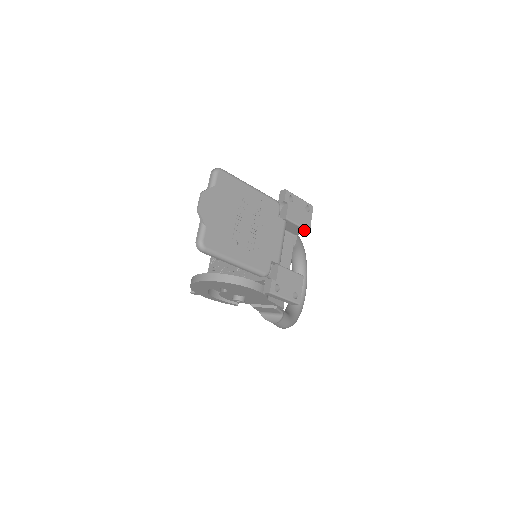
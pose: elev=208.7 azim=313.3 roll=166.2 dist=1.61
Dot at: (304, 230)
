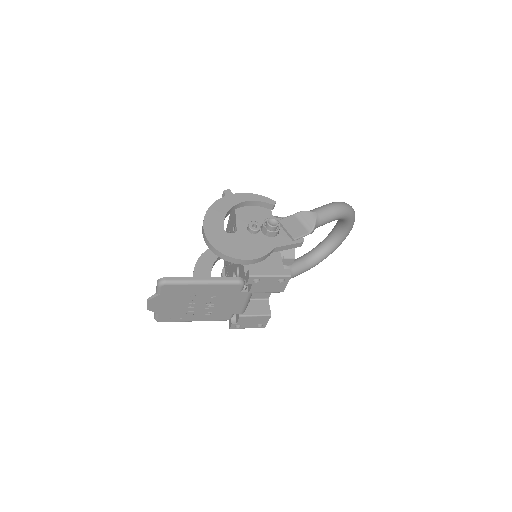
Dot at: (277, 291)
